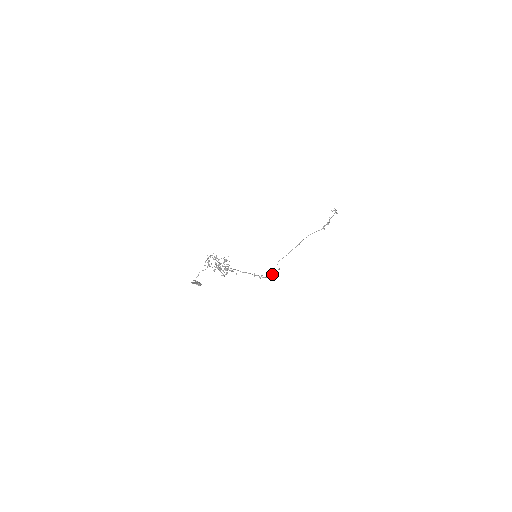
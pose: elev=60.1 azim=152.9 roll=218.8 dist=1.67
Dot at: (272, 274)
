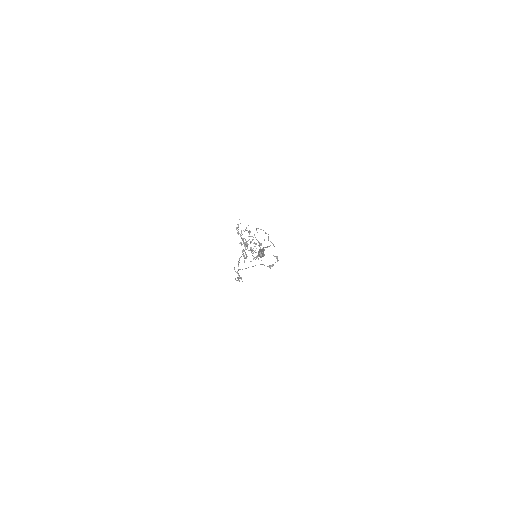
Dot at: occluded
